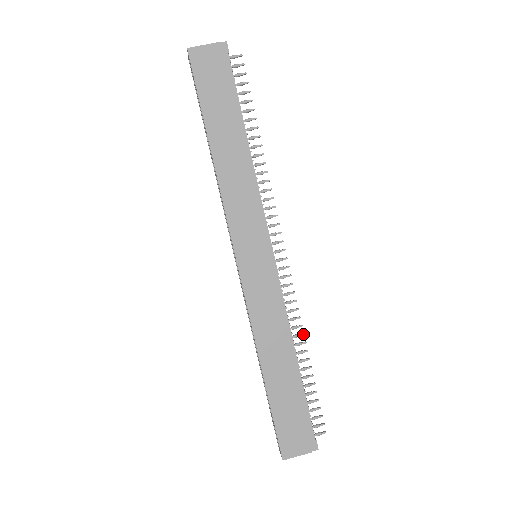
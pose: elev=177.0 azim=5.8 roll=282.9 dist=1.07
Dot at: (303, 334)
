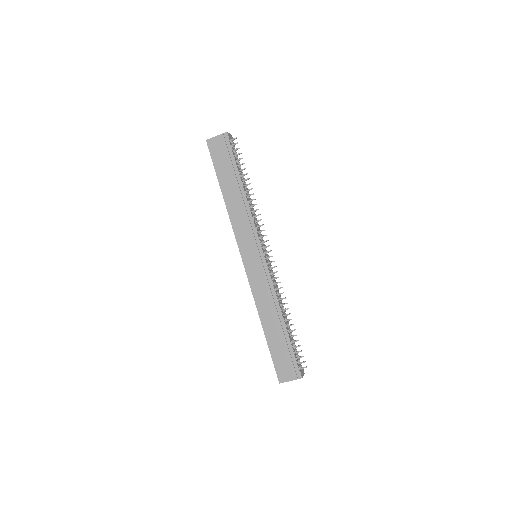
Dot at: (286, 303)
